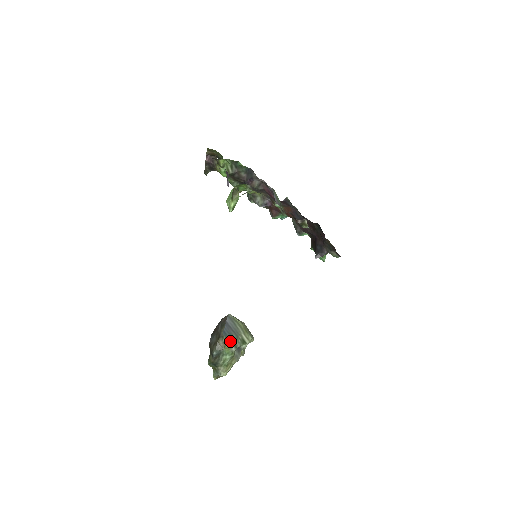
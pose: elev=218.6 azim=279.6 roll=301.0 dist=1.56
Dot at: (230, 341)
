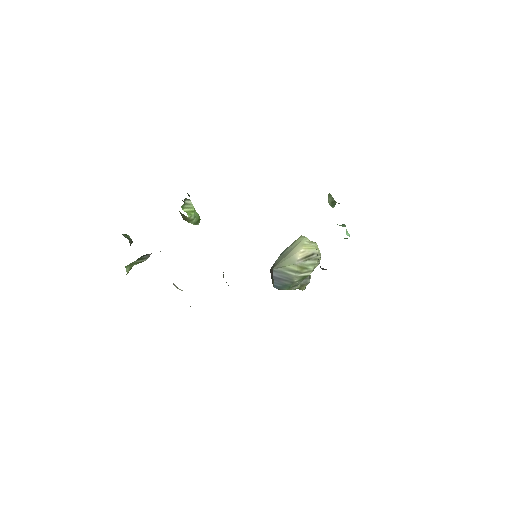
Dot at: (286, 289)
